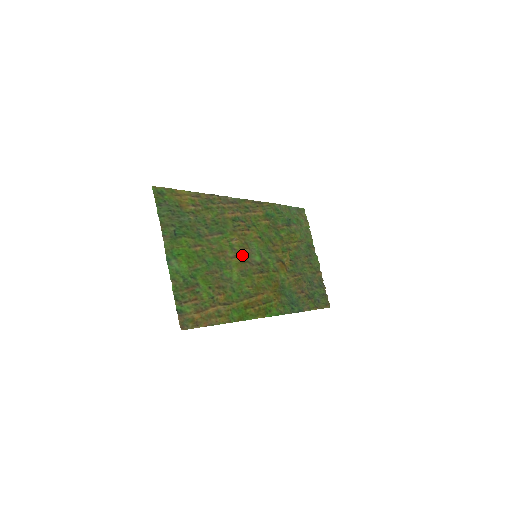
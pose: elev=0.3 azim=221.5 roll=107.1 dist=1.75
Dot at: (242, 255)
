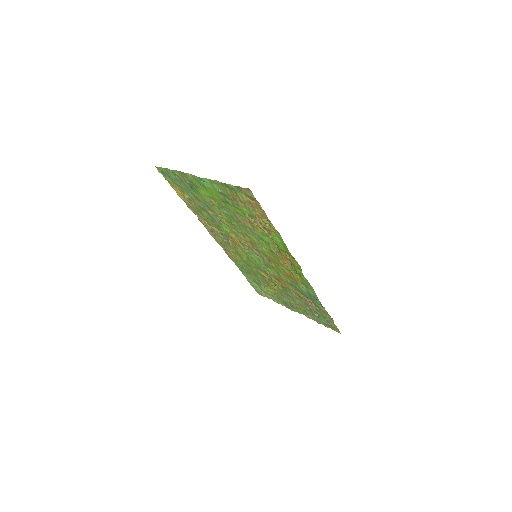
Dot at: (246, 242)
